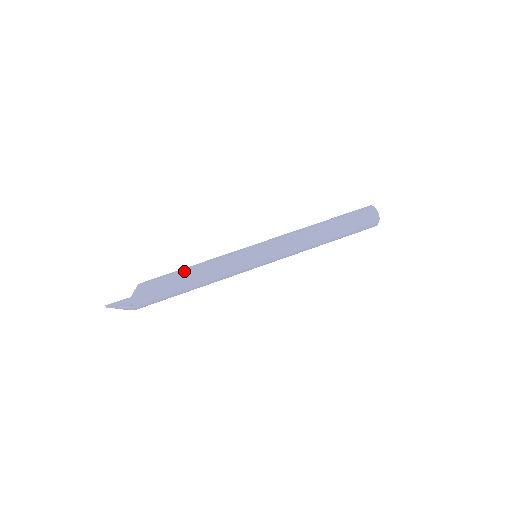
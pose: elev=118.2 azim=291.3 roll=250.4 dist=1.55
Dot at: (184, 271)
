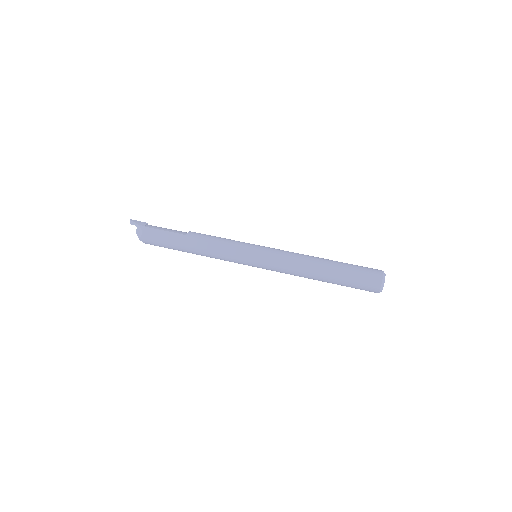
Dot at: occluded
